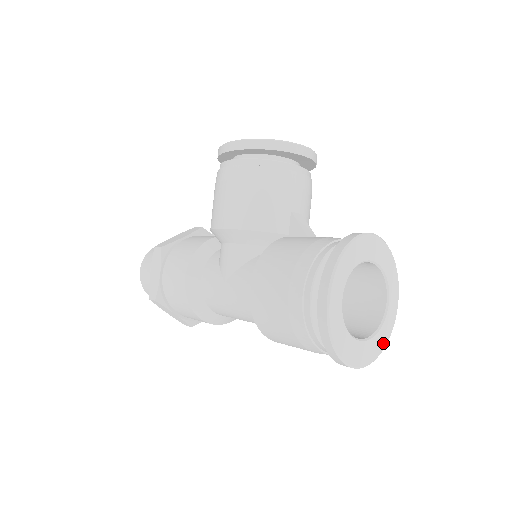
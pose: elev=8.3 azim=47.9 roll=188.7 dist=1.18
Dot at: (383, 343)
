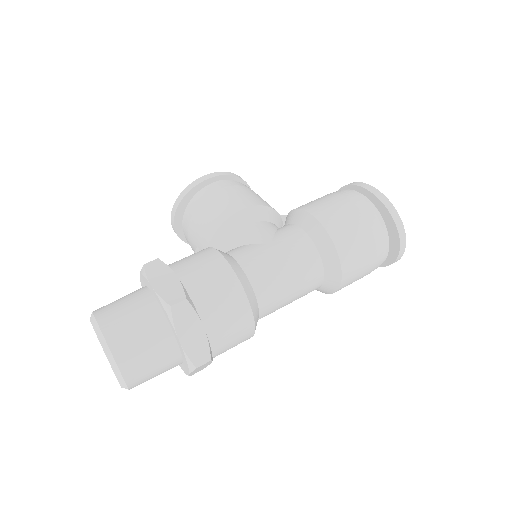
Dot at: occluded
